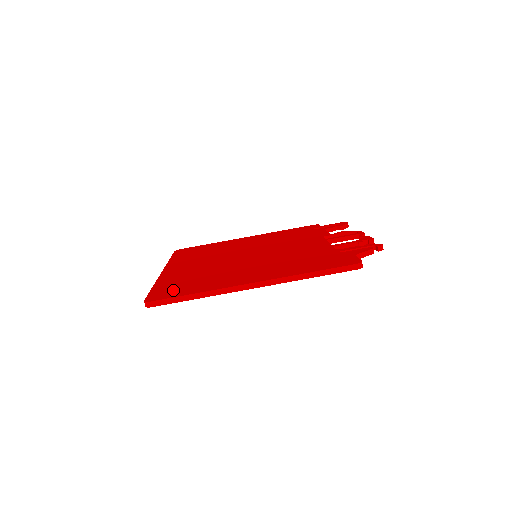
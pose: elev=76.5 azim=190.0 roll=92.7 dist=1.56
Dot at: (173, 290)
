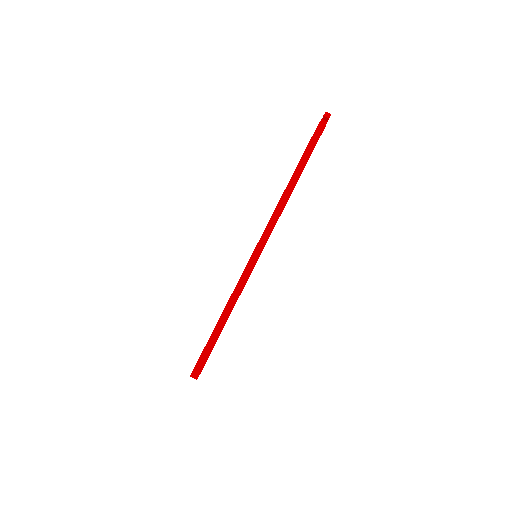
Dot at: occluded
